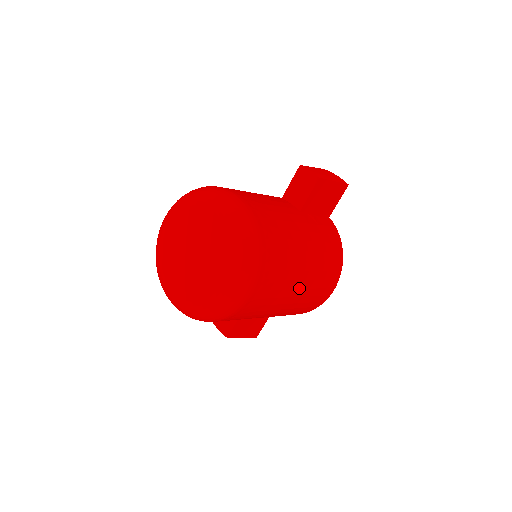
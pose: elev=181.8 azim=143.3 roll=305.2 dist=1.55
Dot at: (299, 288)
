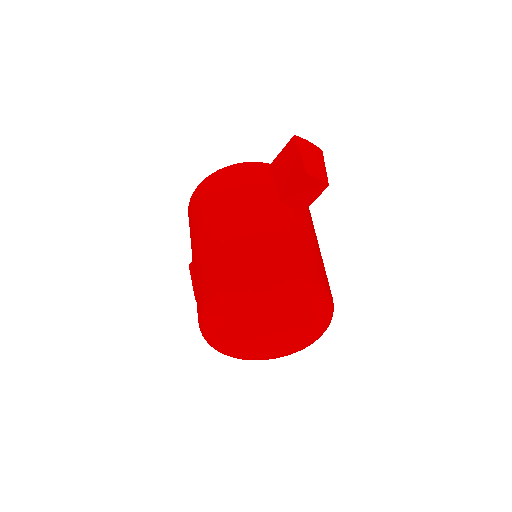
Dot at: occluded
